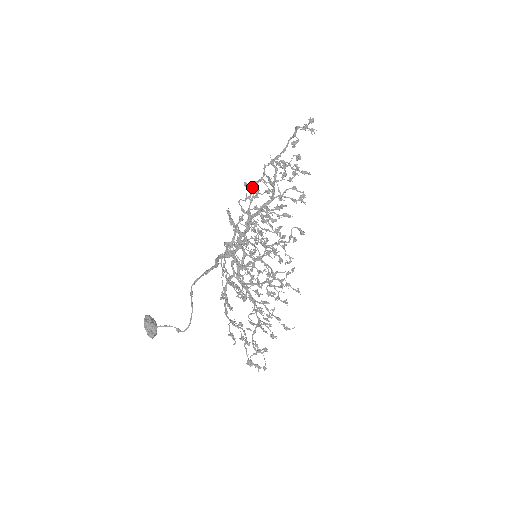
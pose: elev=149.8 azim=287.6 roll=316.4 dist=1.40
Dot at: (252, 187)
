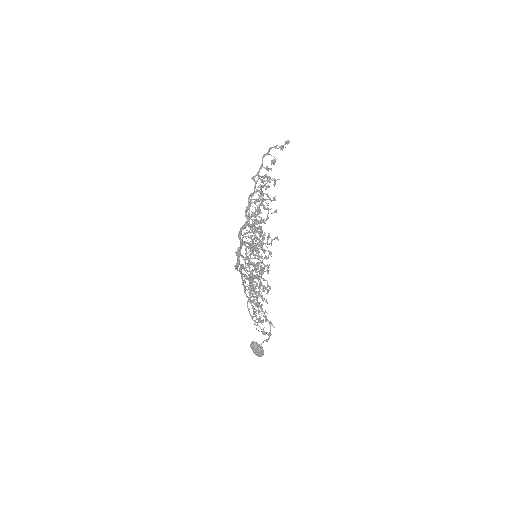
Dot at: (276, 211)
